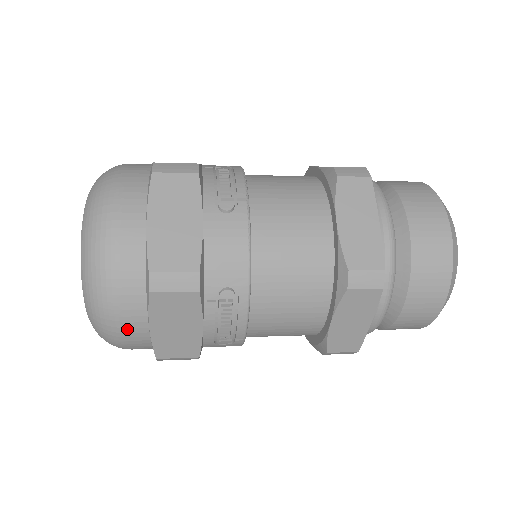
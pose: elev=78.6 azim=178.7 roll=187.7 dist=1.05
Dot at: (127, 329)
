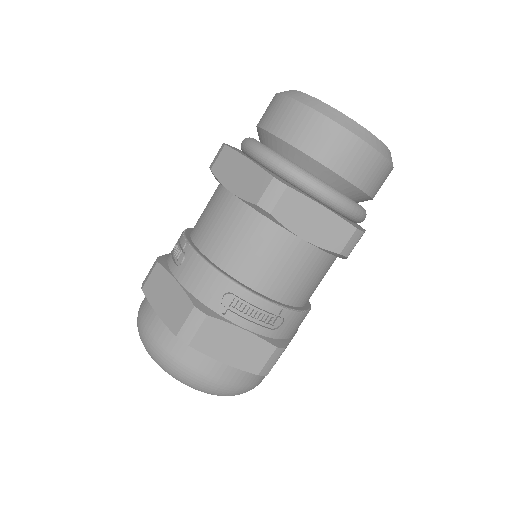
Dot at: (216, 376)
